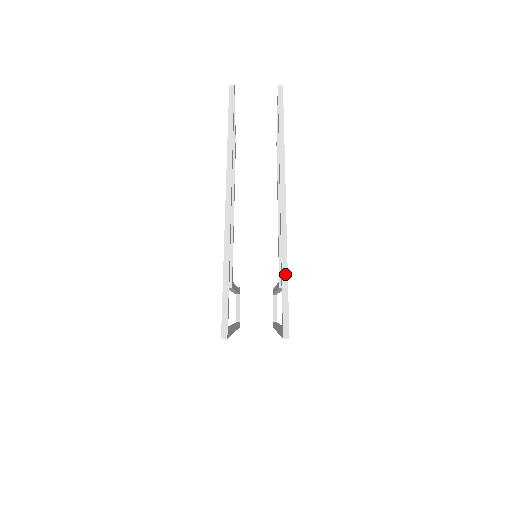
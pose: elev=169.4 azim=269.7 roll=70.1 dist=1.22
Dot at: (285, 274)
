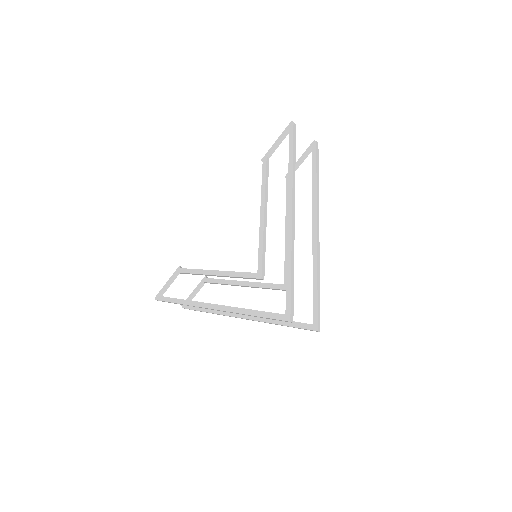
Dot at: (319, 285)
